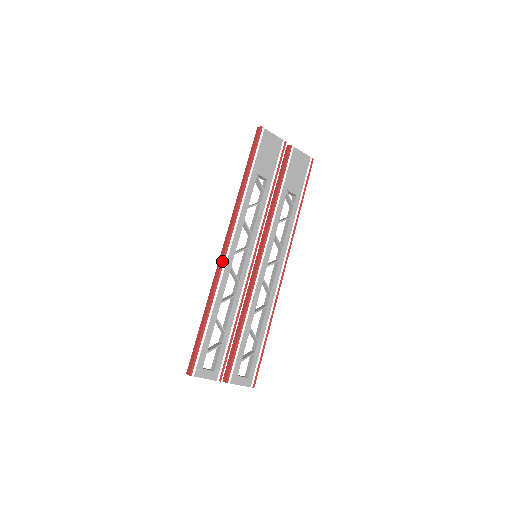
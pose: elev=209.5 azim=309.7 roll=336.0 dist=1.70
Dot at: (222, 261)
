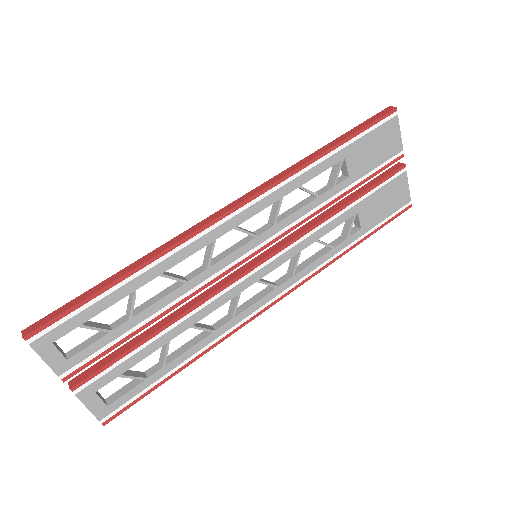
Dot at: (211, 221)
